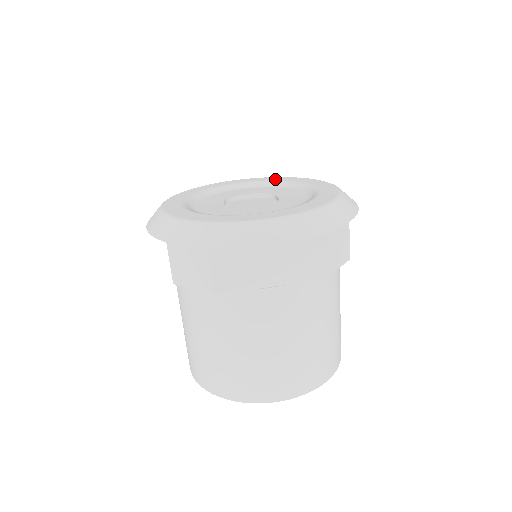
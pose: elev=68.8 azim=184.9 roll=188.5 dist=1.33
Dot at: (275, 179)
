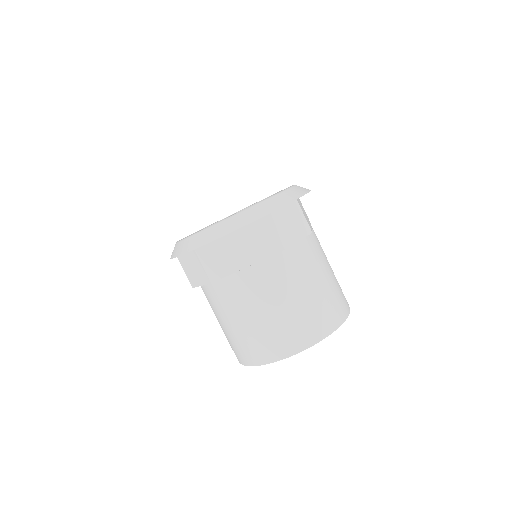
Dot at: occluded
